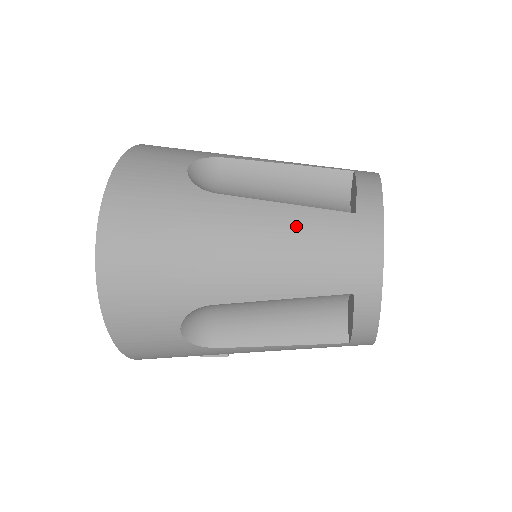
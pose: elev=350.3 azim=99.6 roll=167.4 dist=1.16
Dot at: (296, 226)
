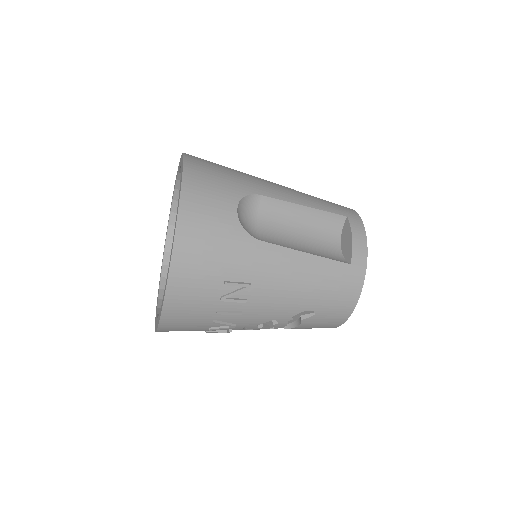
Dot at: occluded
